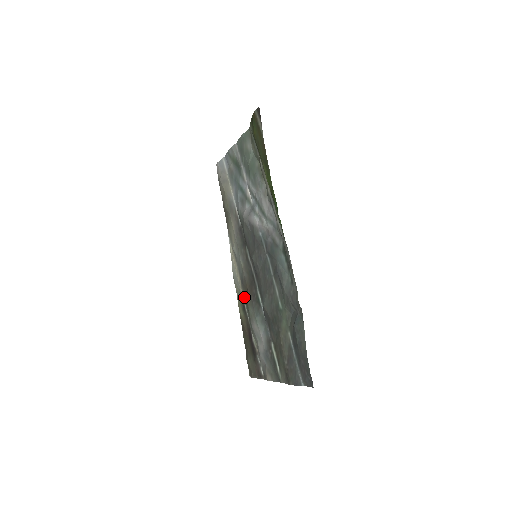
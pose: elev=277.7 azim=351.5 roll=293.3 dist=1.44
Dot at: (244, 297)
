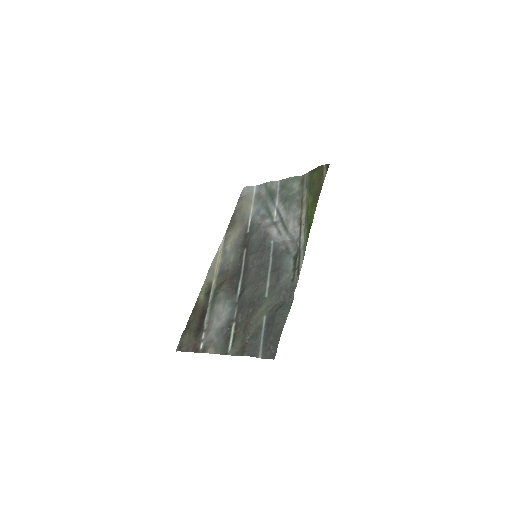
Dot at: (215, 285)
